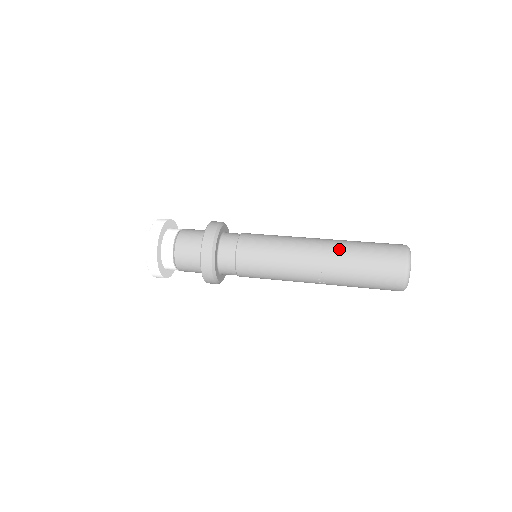
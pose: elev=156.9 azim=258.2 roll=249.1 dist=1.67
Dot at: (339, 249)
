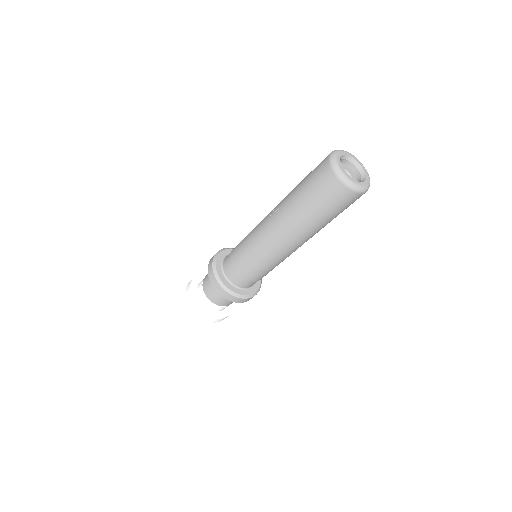
Dot at: occluded
